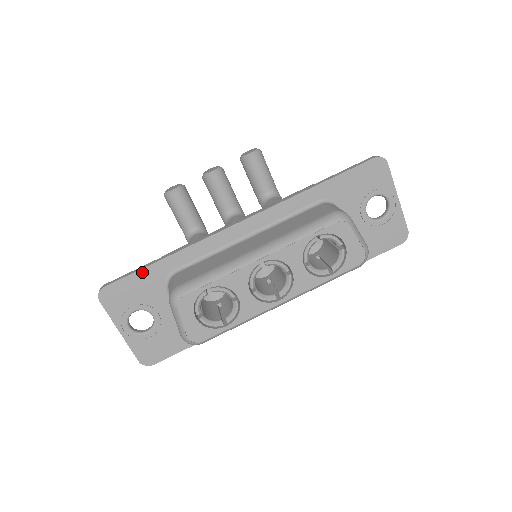
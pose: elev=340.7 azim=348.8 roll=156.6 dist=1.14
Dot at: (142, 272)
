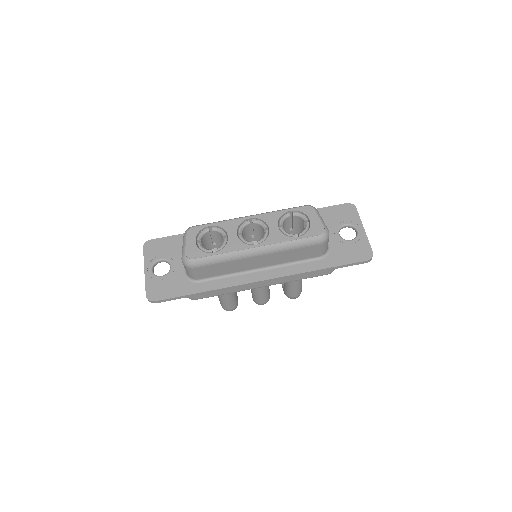
Dot at: (177, 237)
